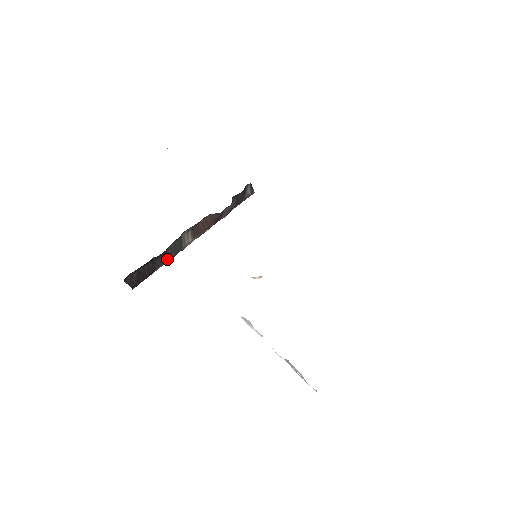
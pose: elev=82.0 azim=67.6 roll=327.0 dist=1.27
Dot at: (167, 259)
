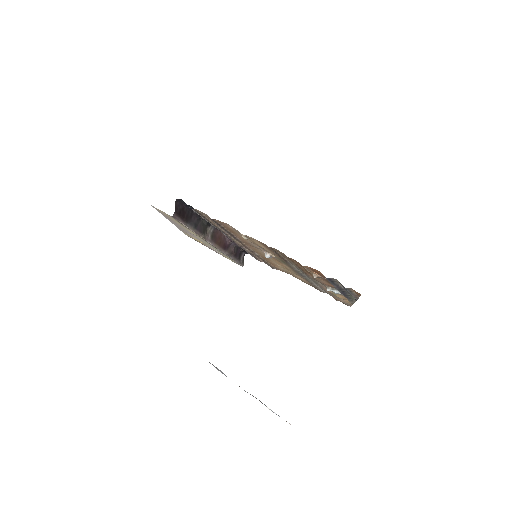
Dot at: (196, 227)
